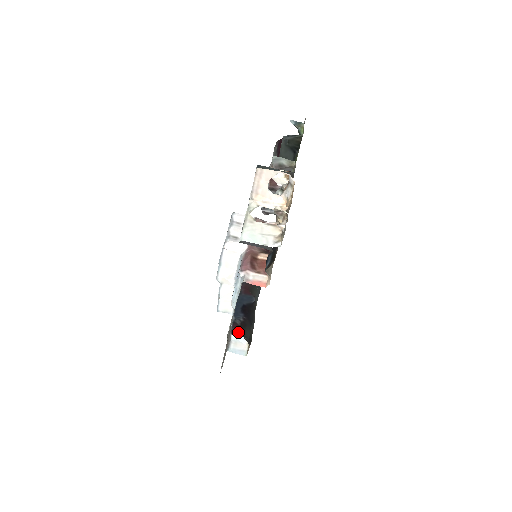
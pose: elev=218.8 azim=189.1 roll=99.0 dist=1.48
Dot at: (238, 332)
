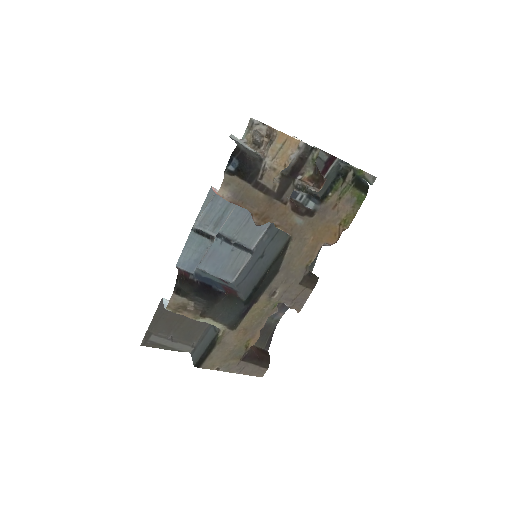
Dot at: (181, 275)
